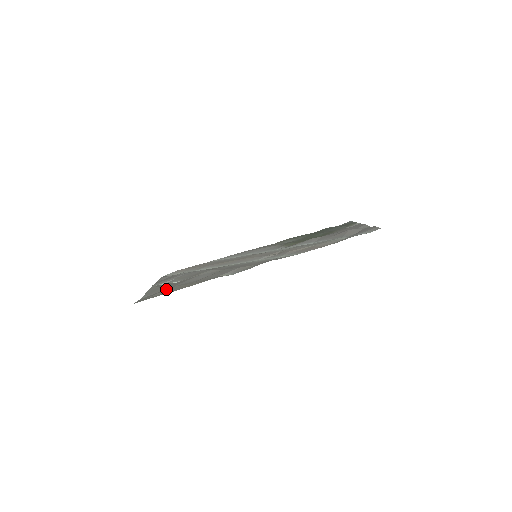
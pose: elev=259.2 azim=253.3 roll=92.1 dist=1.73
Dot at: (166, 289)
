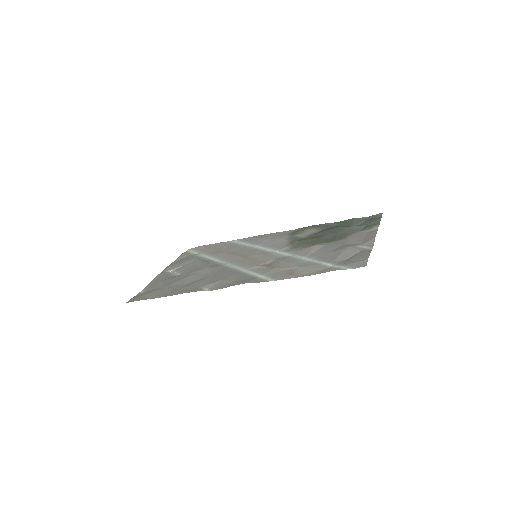
Dot at: (159, 288)
